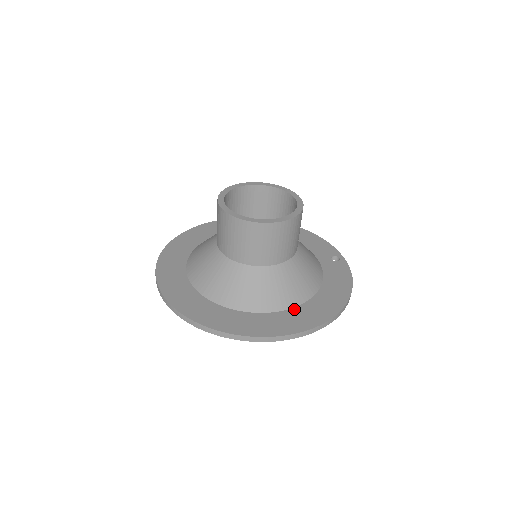
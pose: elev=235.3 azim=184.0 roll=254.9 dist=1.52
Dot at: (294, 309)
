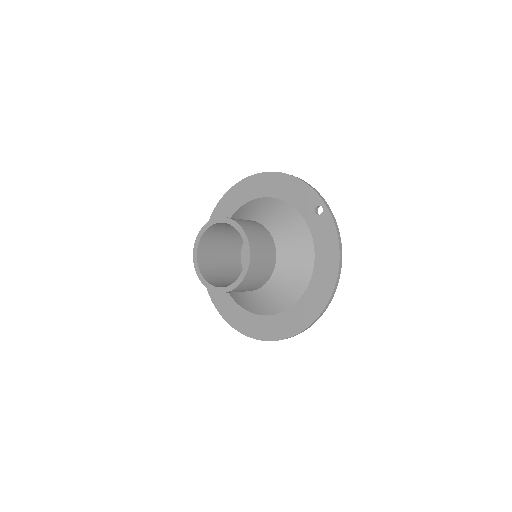
Dot at: (301, 299)
